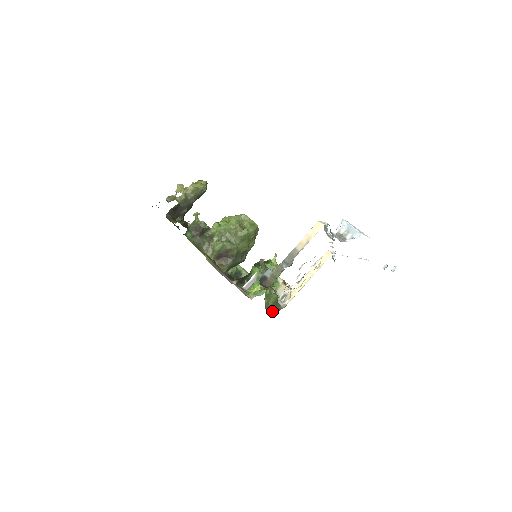
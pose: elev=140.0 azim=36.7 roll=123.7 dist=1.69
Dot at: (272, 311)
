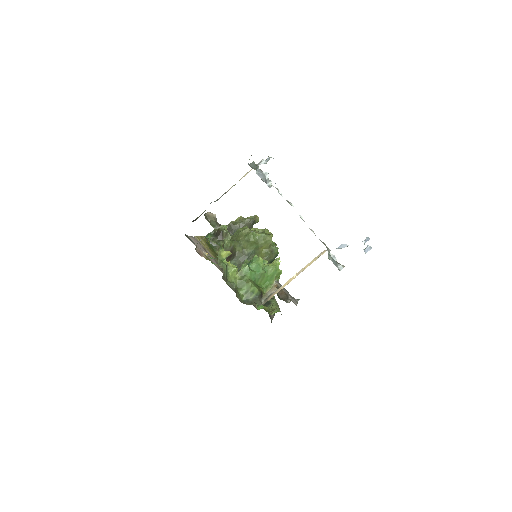
Dot at: (246, 302)
